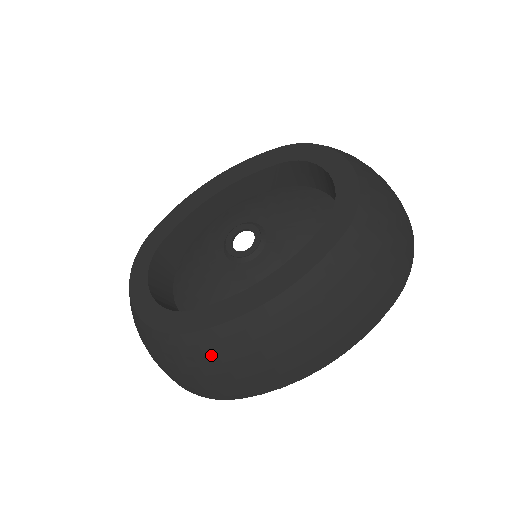
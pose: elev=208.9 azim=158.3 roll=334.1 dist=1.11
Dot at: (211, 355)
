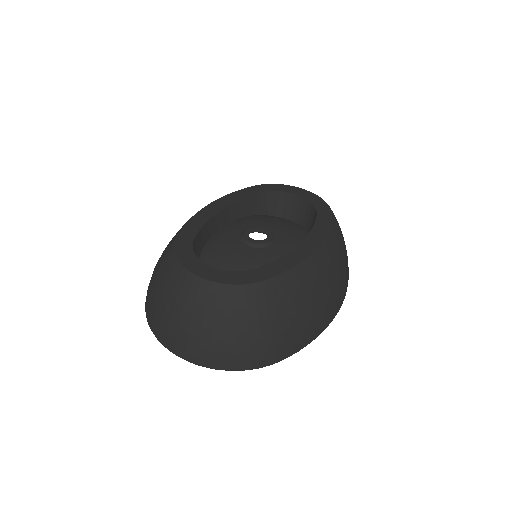
Dot at: (280, 301)
